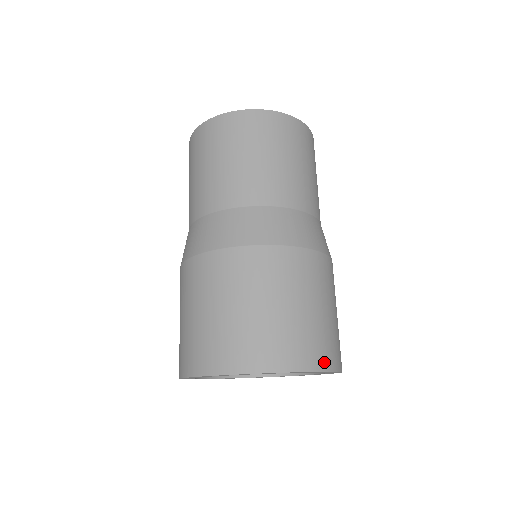
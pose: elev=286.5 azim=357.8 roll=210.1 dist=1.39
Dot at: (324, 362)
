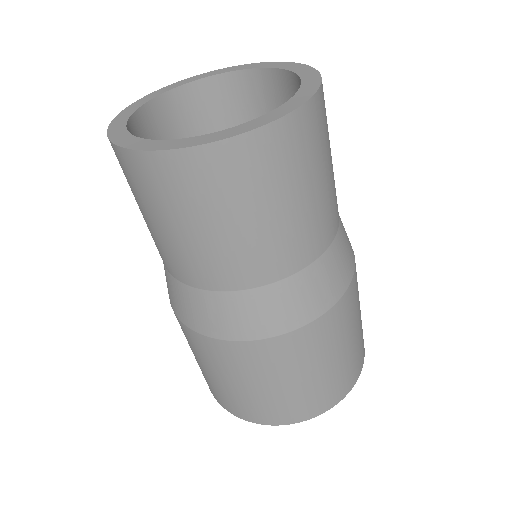
Dot at: occluded
